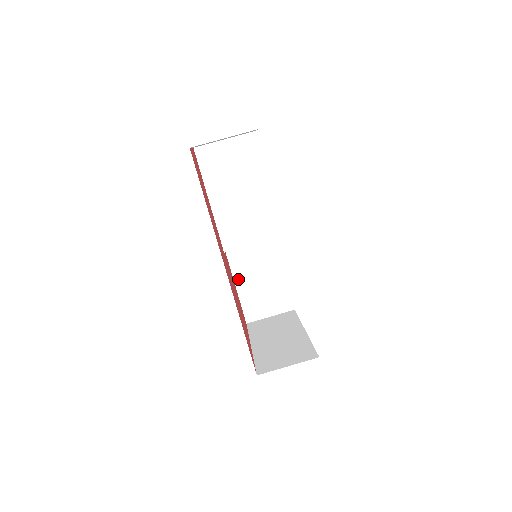
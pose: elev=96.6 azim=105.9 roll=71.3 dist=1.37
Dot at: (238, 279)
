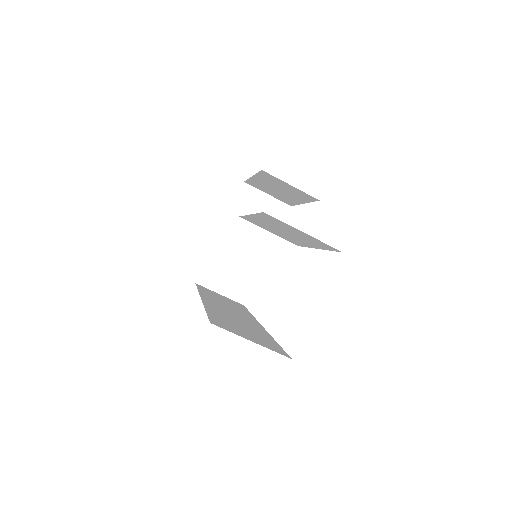
Dot at: (258, 178)
